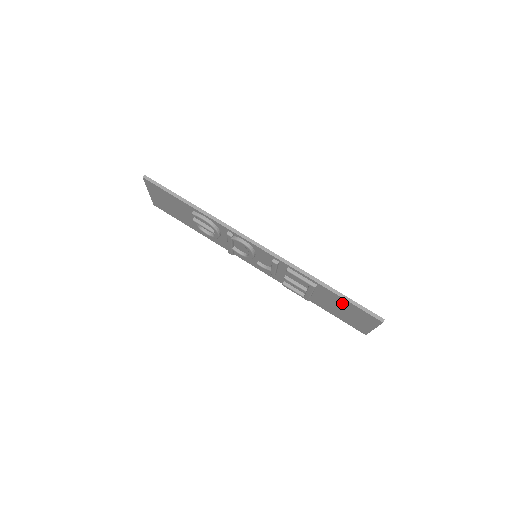
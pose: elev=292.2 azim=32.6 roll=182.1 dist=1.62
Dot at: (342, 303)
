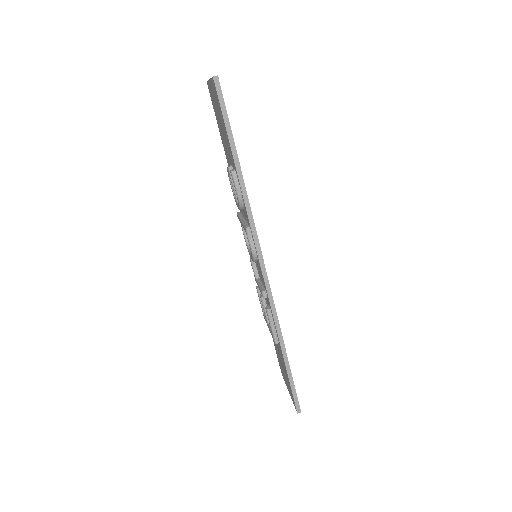
Dot at: (284, 367)
